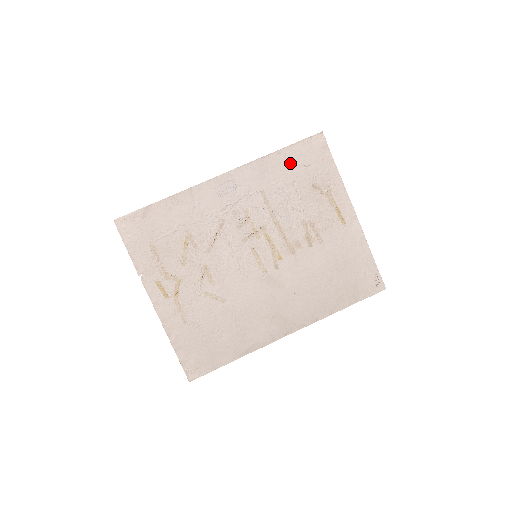
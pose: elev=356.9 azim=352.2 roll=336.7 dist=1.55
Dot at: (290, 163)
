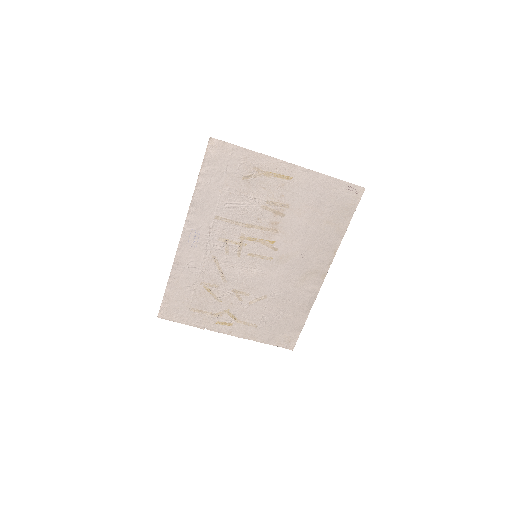
Dot at: (213, 181)
